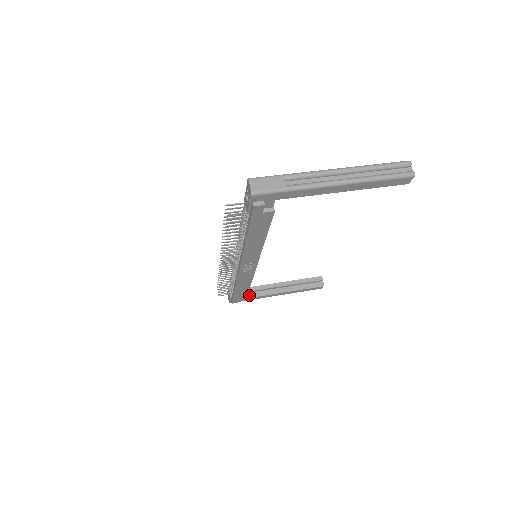
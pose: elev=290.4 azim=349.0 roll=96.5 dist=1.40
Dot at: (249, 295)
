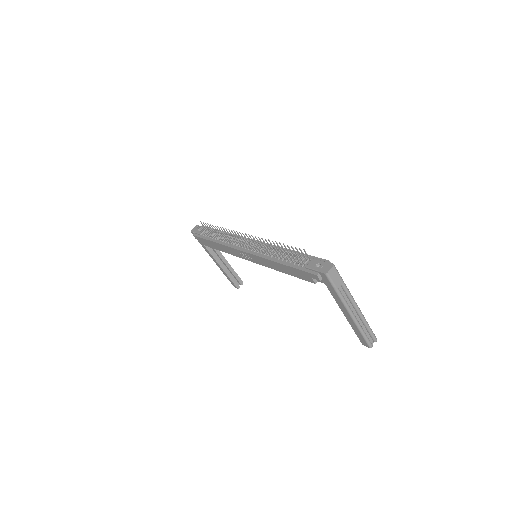
Dot at: occluded
